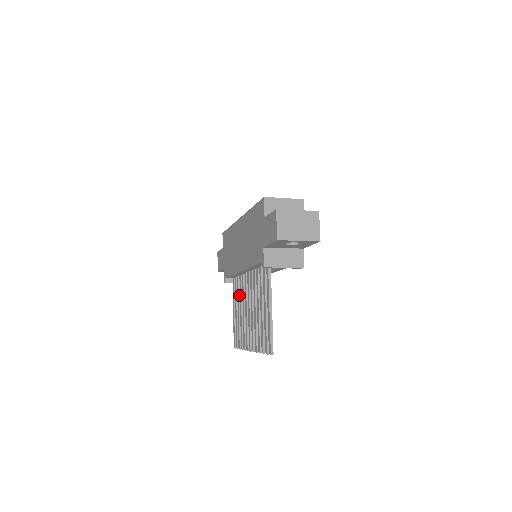
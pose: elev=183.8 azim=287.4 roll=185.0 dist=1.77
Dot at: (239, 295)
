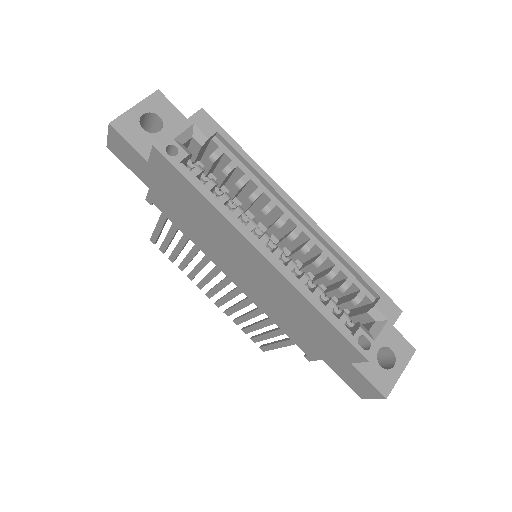
Dot at: occluded
